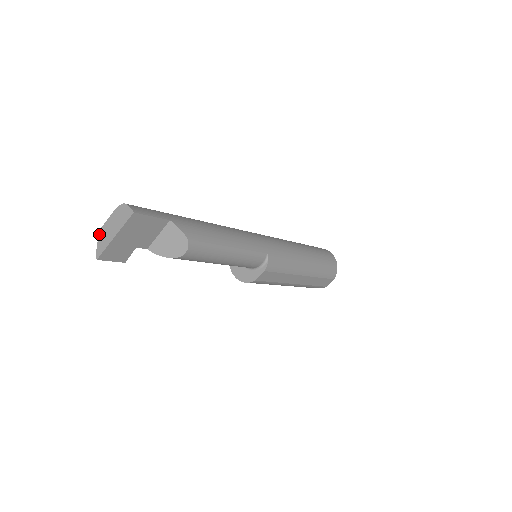
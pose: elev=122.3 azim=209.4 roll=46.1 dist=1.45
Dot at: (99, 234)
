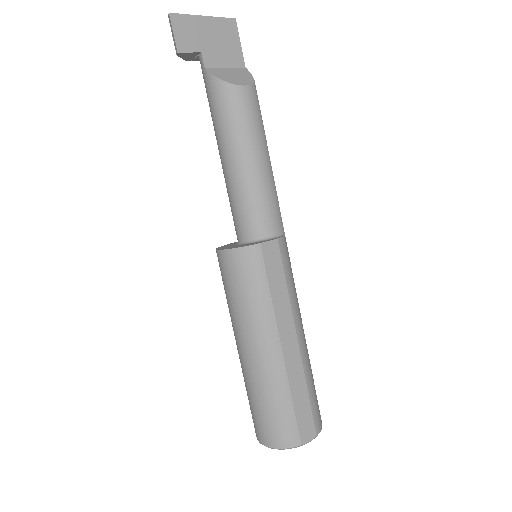
Dot at: occluded
